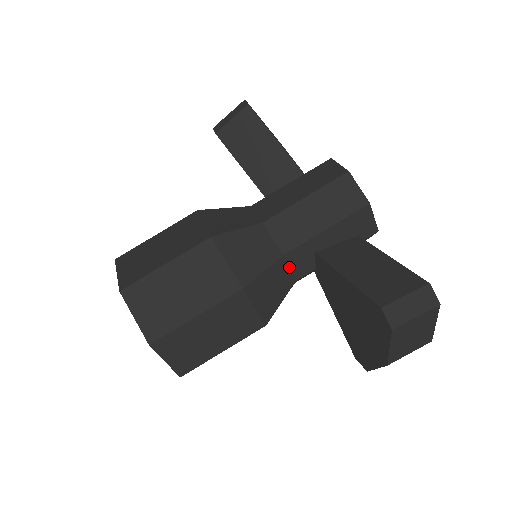
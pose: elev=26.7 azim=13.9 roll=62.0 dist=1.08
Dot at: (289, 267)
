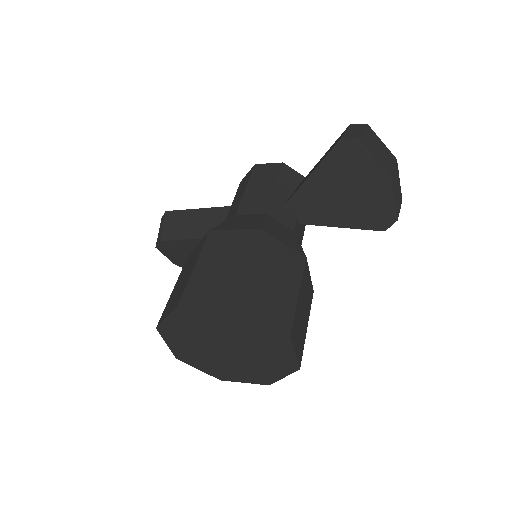
Dot at: (279, 222)
